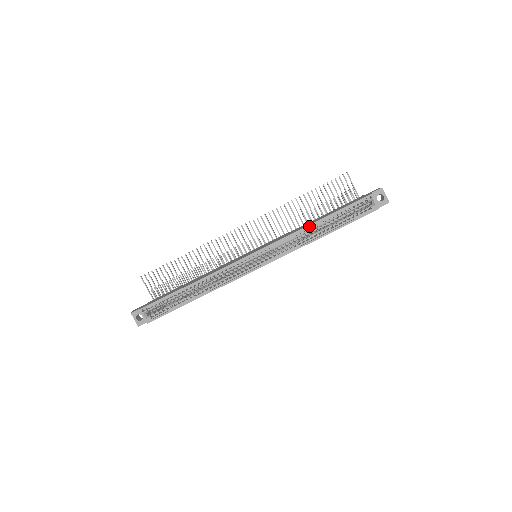
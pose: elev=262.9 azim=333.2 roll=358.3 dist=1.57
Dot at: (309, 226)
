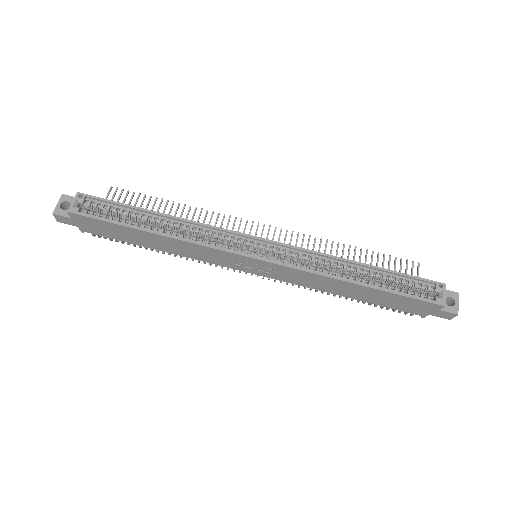
Dot at: (348, 260)
